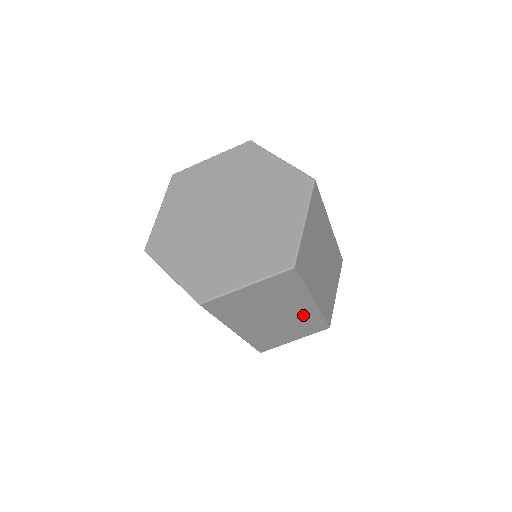
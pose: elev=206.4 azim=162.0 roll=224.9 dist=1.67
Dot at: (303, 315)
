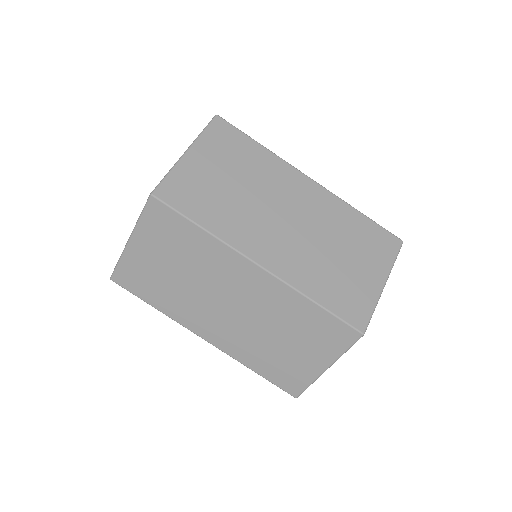
Dot at: (271, 298)
